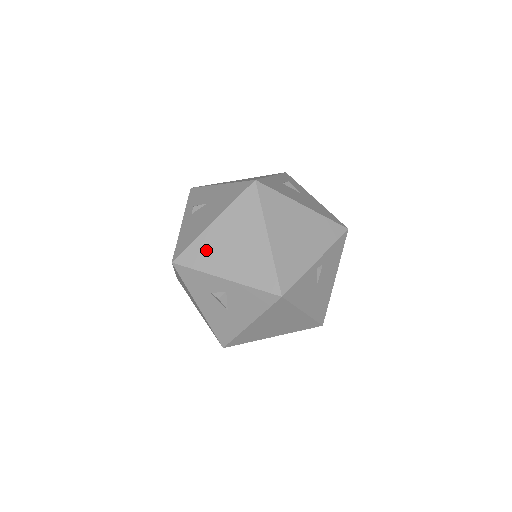
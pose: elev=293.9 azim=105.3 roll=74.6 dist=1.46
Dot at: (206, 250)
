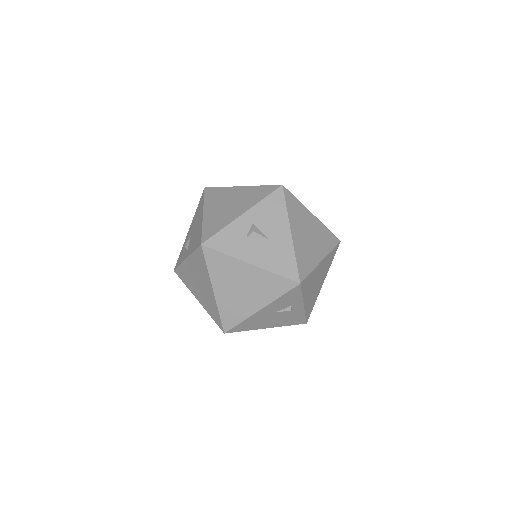
Dot at: (215, 221)
